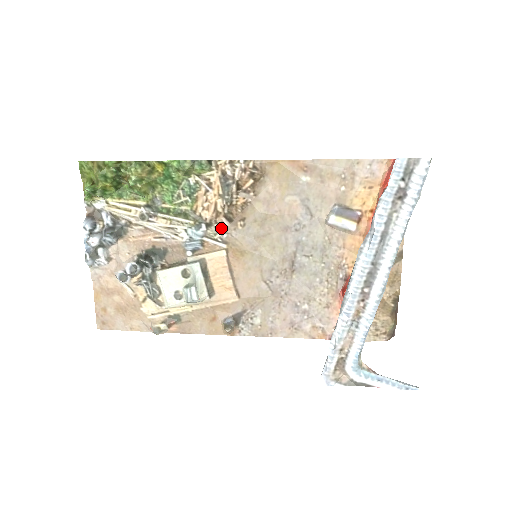
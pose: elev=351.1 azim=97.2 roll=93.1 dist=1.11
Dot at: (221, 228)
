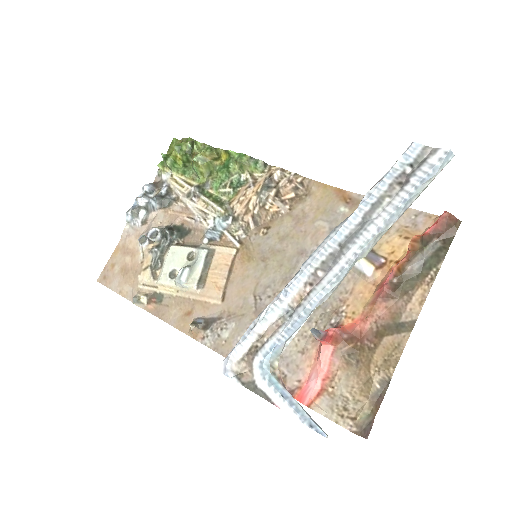
Dot at: (244, 228)
